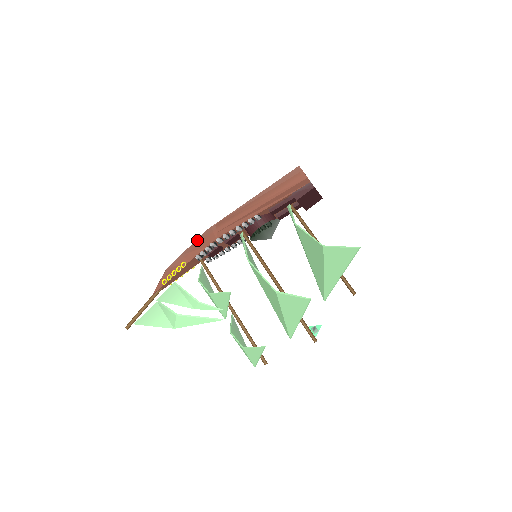
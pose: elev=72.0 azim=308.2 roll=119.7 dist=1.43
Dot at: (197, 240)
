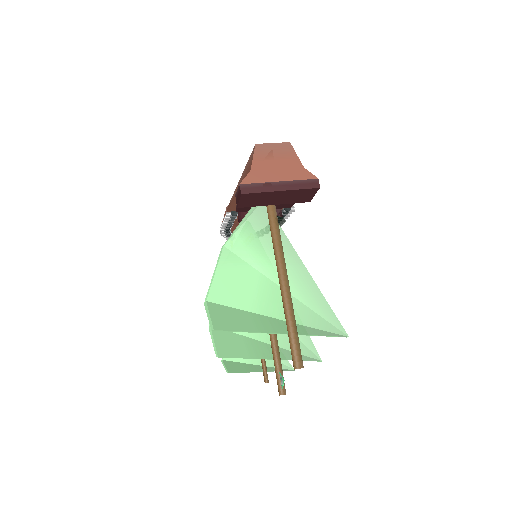
Dot at: occluded
